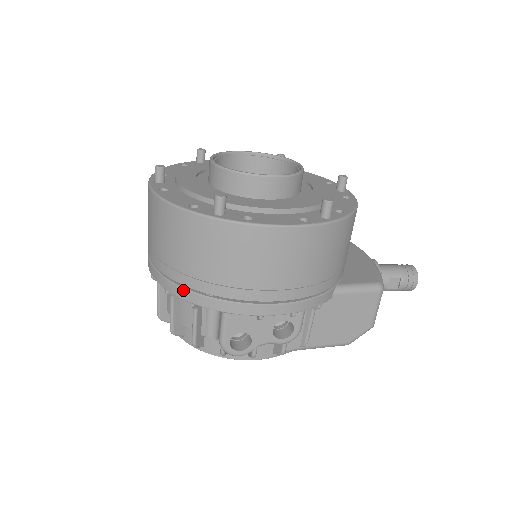
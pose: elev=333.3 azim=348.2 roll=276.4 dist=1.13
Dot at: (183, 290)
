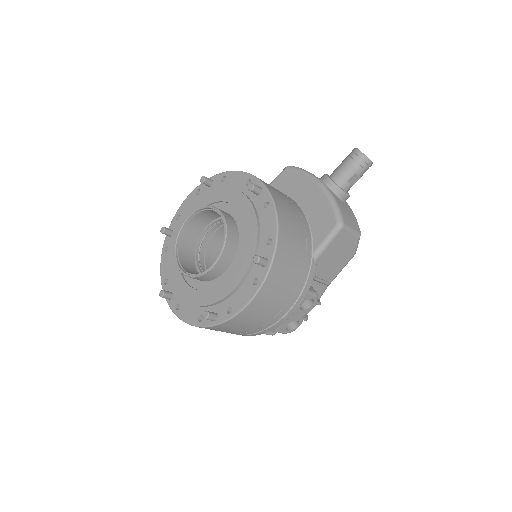
Dot at: occluded
